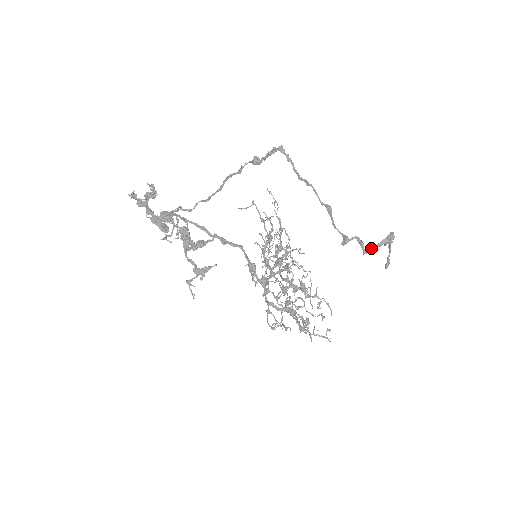
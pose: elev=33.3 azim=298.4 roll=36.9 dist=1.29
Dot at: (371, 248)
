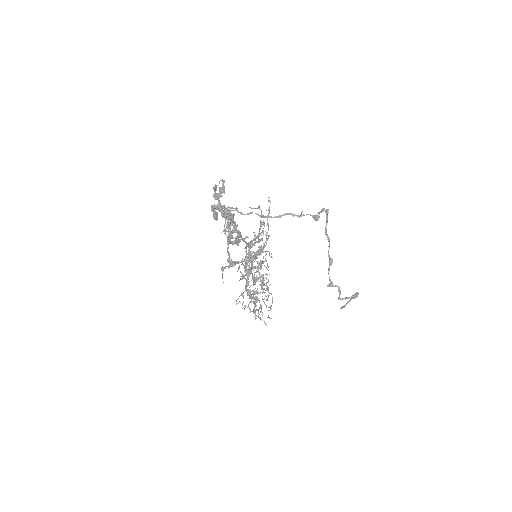
Dot at: (344, 298)
